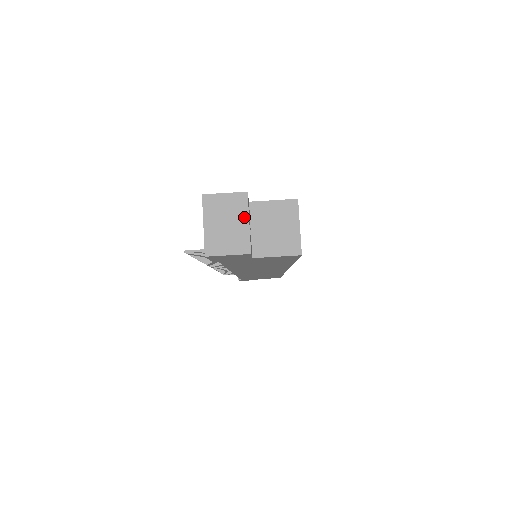
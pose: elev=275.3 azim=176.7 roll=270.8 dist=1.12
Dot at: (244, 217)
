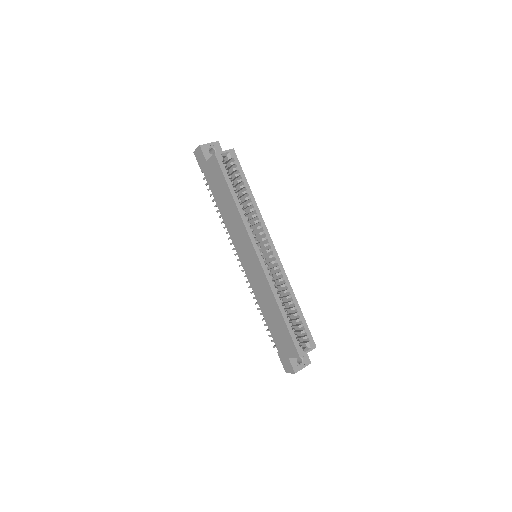
Dot at: (210, 143)
